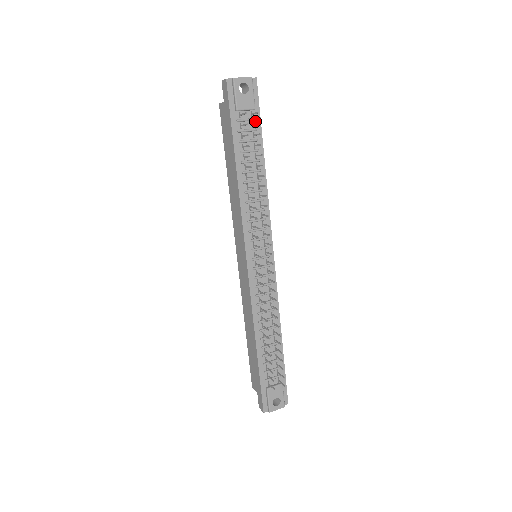
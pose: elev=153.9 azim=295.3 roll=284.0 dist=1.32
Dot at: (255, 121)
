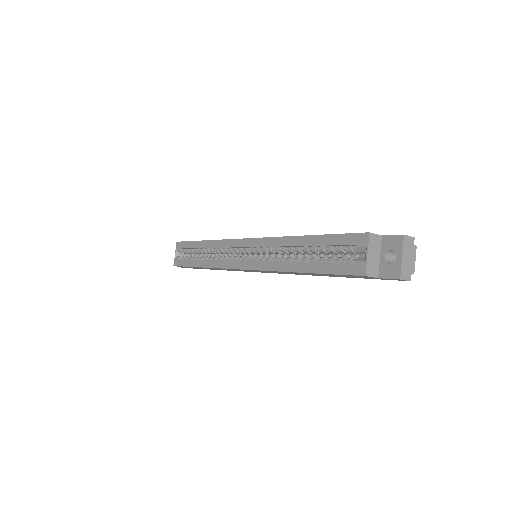
Dot at: occluded
